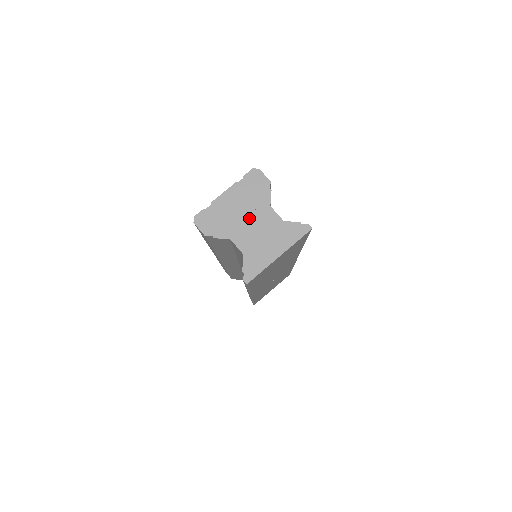
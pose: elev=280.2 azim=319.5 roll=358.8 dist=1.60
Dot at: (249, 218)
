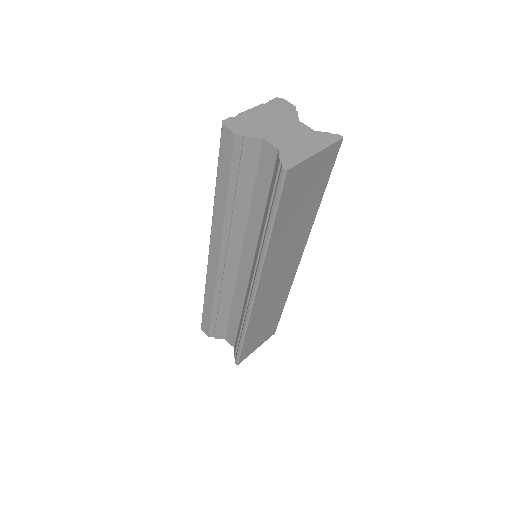
Dot at: (279, 126)
